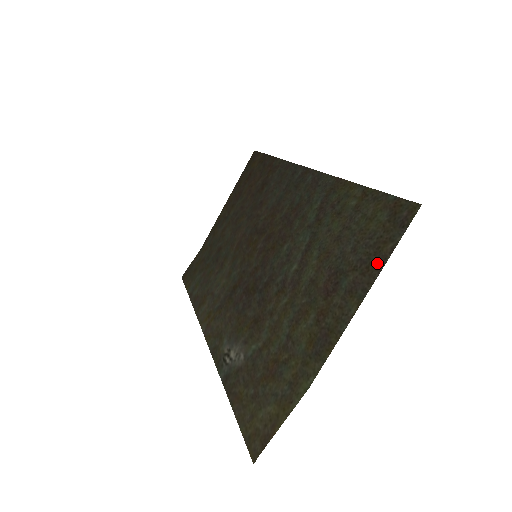
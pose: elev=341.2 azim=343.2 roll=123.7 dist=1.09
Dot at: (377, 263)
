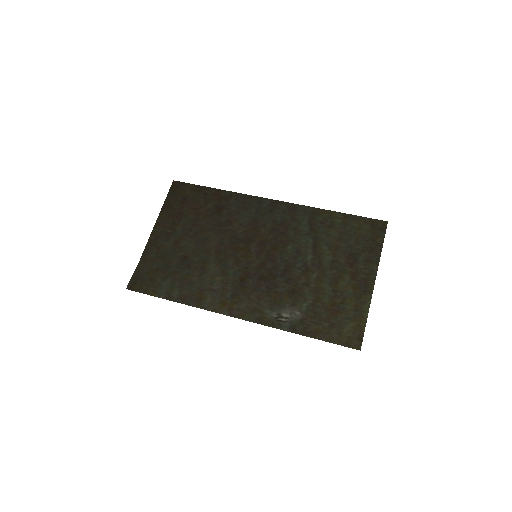
Dot at: (377, 247)
